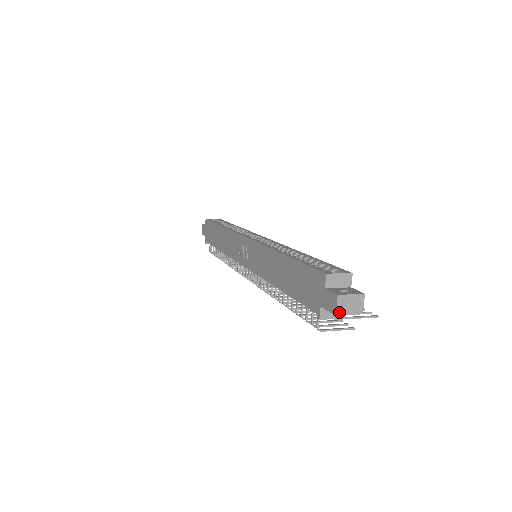
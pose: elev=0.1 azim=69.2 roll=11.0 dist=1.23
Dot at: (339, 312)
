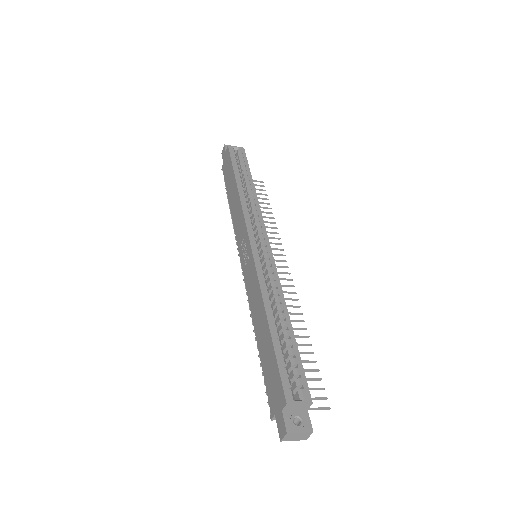
Dot at: (284, 440)
